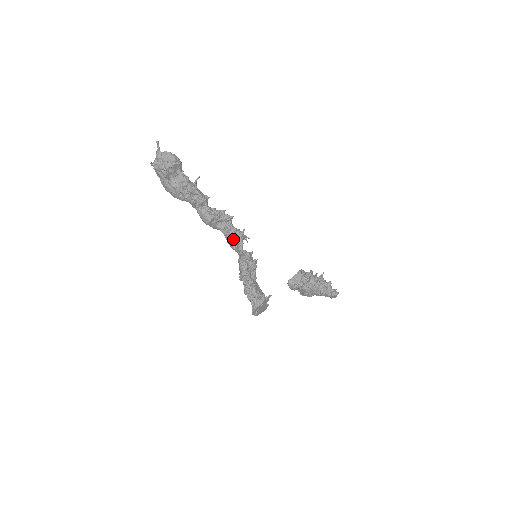
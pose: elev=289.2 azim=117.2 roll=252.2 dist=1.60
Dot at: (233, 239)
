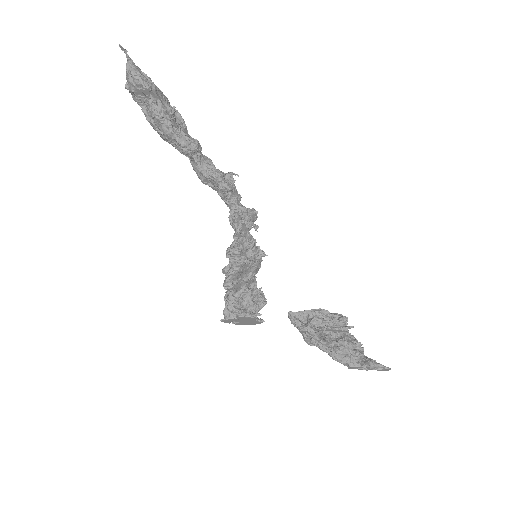
Dot at: (230, 219)
